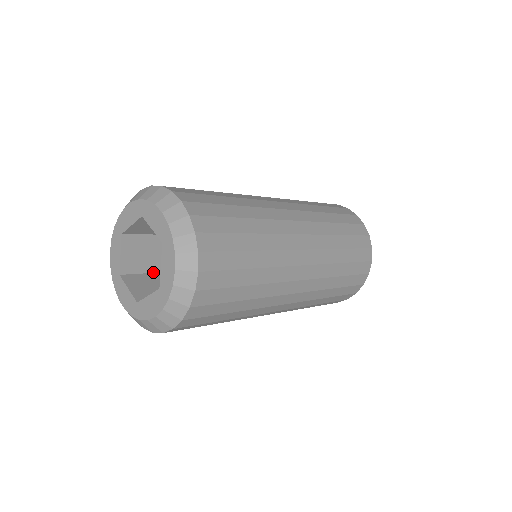
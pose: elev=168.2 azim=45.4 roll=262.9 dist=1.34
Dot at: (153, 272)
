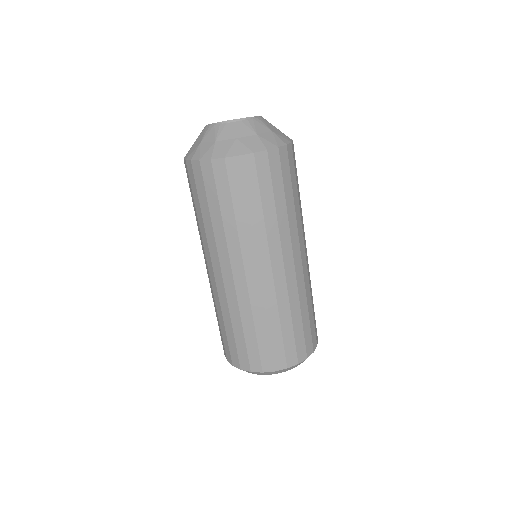
Dot at: occluded
